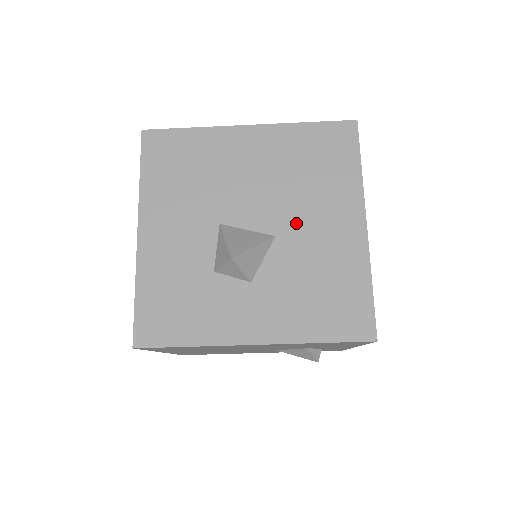
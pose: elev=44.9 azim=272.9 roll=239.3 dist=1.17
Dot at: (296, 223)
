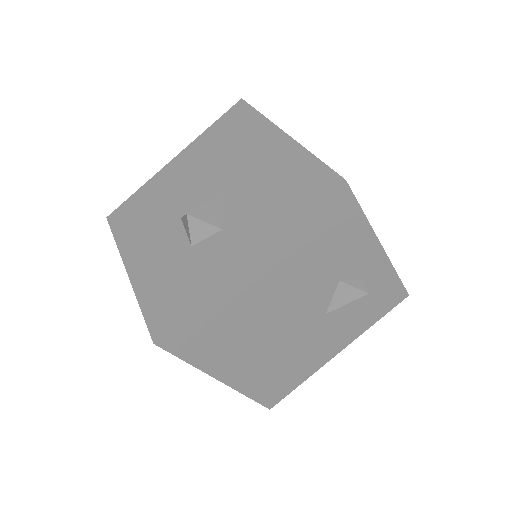
Dot at: (234, 174)
